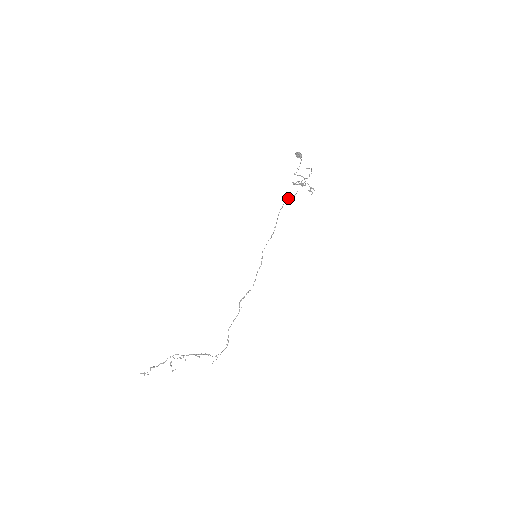
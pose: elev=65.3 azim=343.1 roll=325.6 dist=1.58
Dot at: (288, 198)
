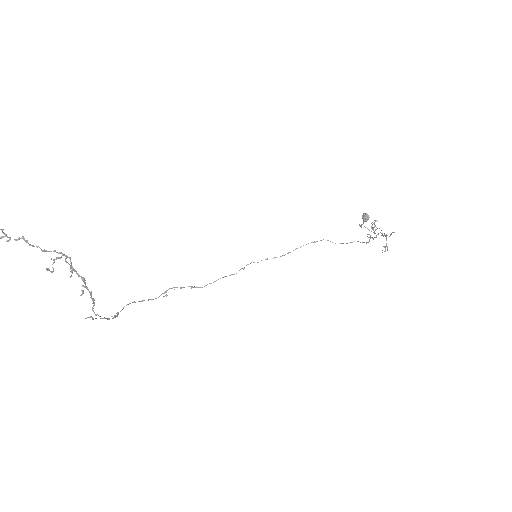
Dot at: occluded
